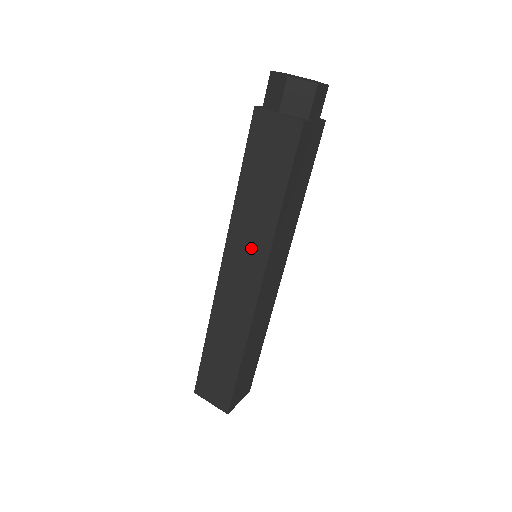
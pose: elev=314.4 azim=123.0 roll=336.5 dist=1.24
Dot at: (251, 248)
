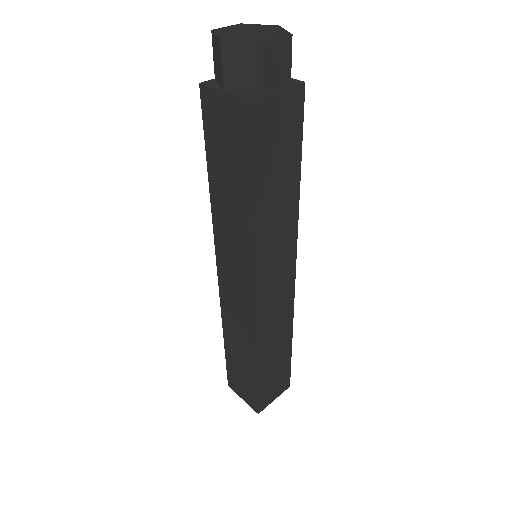
Dot at: (237, 254)
